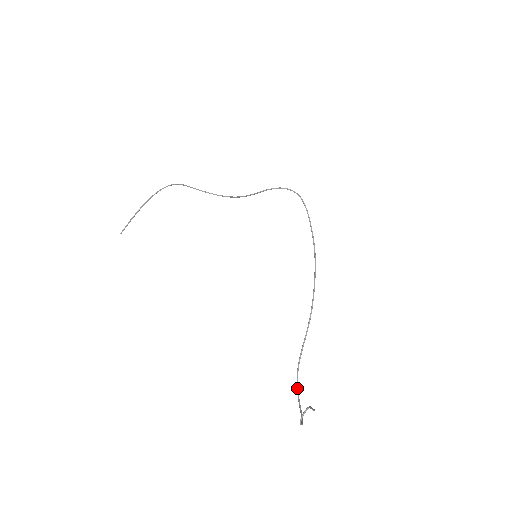
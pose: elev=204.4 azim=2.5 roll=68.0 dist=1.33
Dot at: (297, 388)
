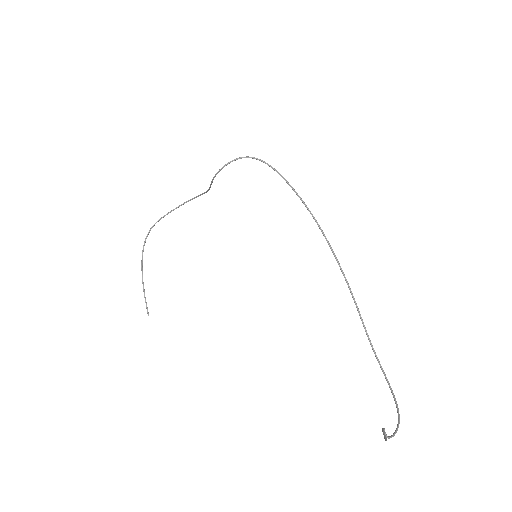
Dot at: (382, 371)
